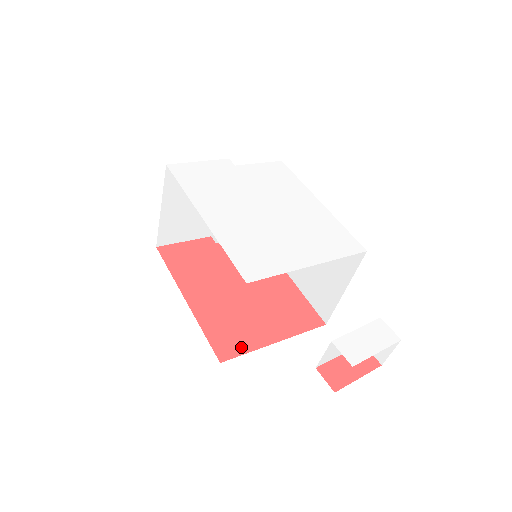
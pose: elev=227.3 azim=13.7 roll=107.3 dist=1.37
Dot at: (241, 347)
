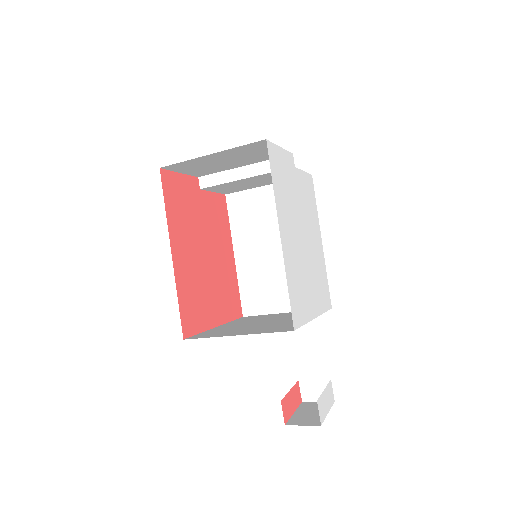
Dot at: (198, 325)
